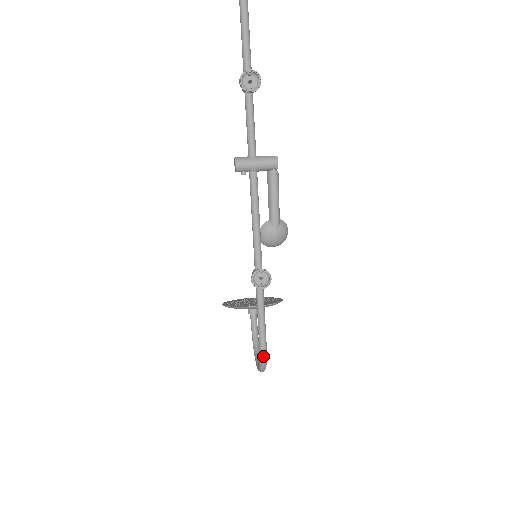
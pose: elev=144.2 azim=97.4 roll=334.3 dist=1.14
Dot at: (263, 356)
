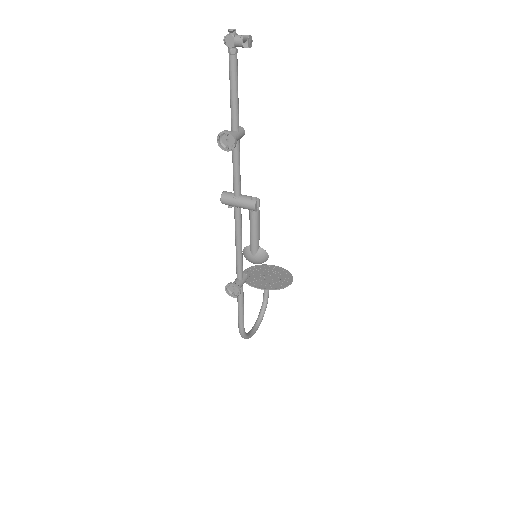
Dot at: (241, 334)
